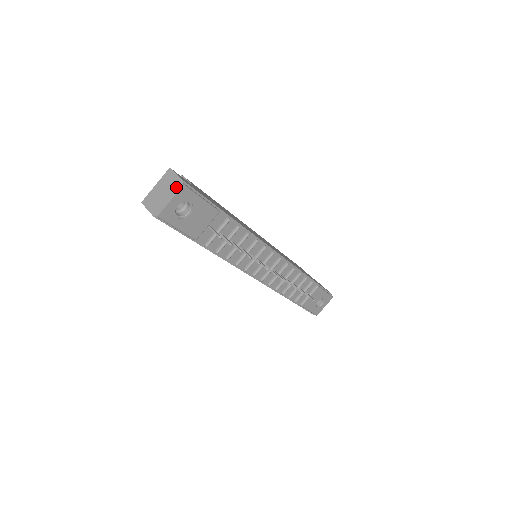
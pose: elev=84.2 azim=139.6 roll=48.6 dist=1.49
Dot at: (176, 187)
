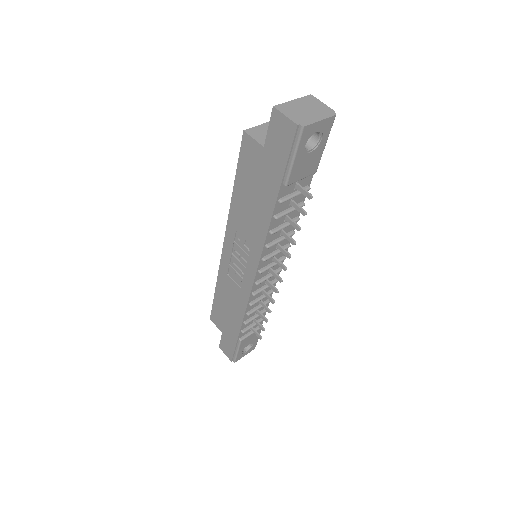
Dot at: (326, 112)
